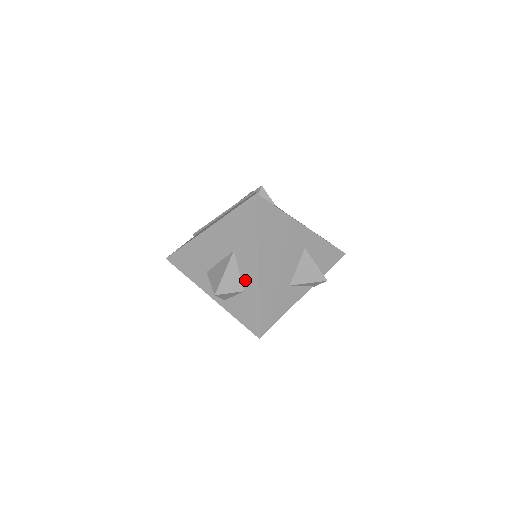
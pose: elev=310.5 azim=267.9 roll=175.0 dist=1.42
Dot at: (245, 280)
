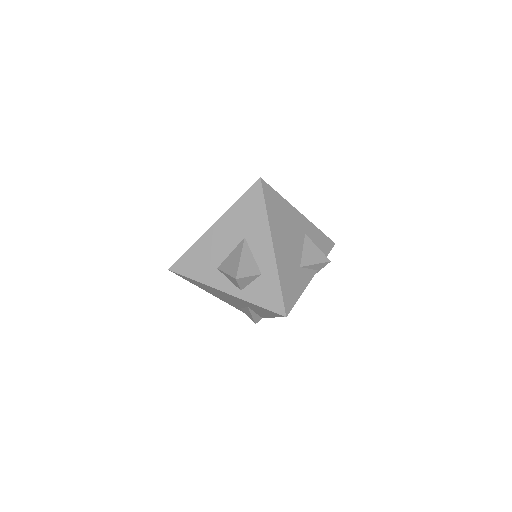
Dot at: (261, 262)
